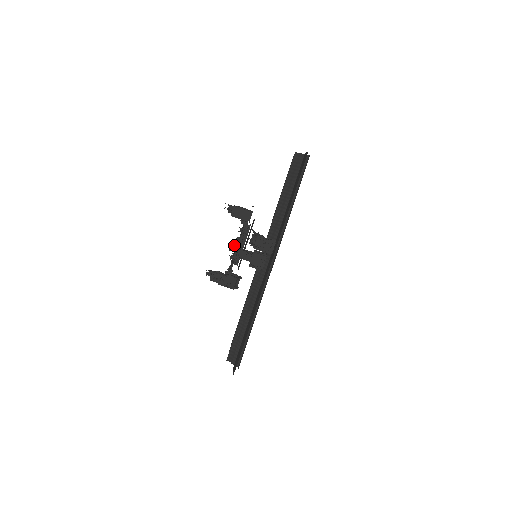
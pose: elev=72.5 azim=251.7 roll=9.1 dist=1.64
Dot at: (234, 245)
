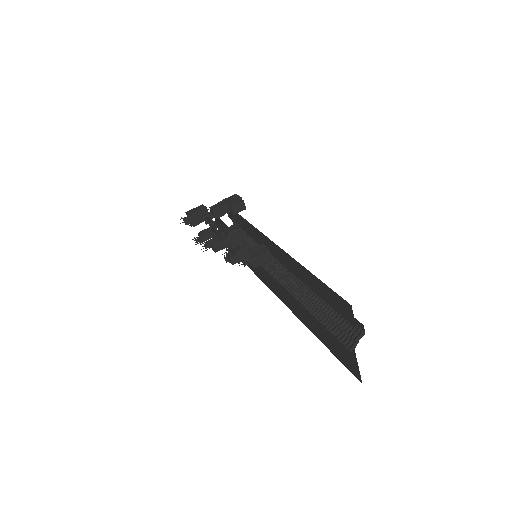
Dot at: occluded
